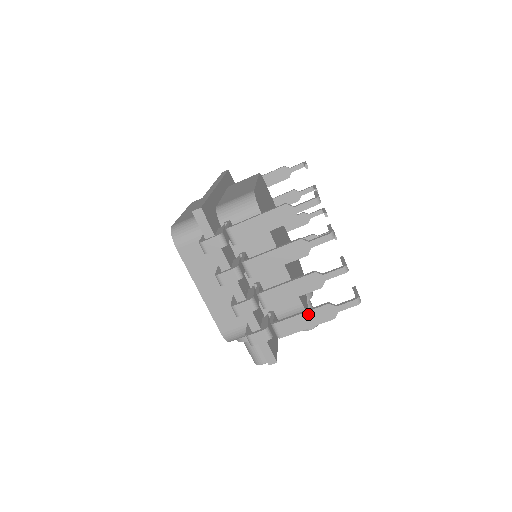
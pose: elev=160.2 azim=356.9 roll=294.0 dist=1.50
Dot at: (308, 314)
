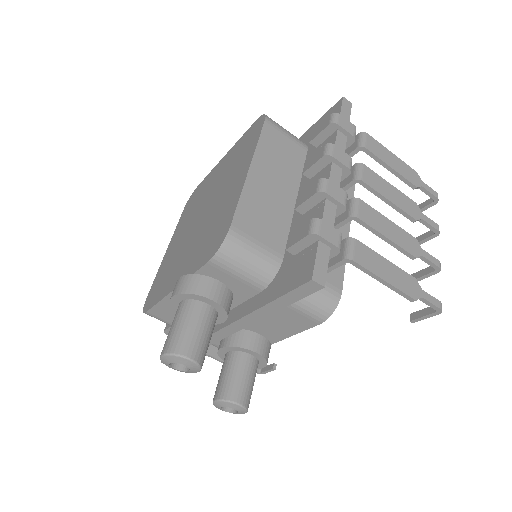
Dot at: (393, 267)
